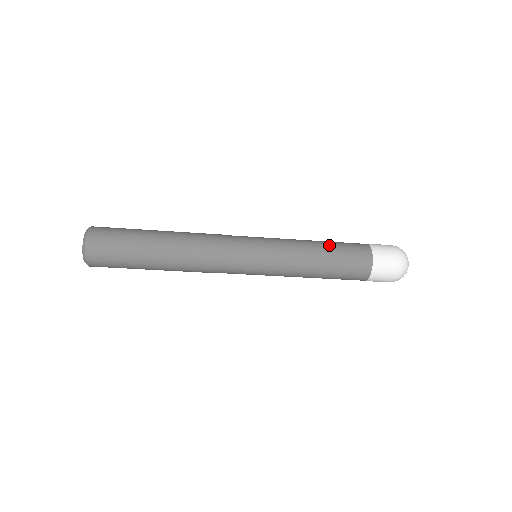
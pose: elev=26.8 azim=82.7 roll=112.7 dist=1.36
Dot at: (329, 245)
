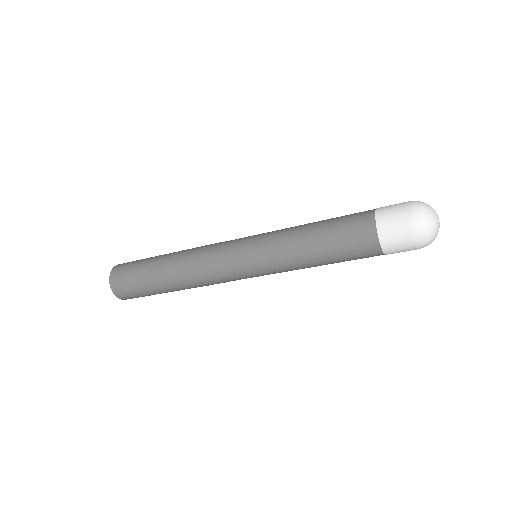
Dot at: (324, 242)
